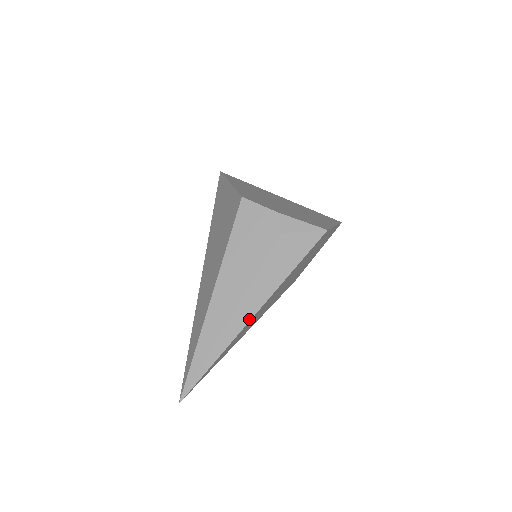
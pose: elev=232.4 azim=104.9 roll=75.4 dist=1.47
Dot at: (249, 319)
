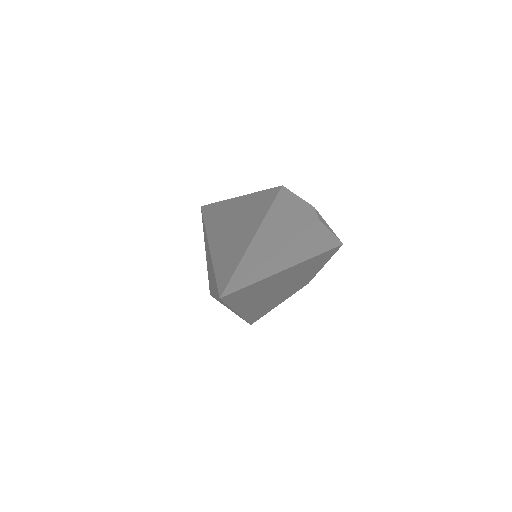
Dot at: (291, 265)
